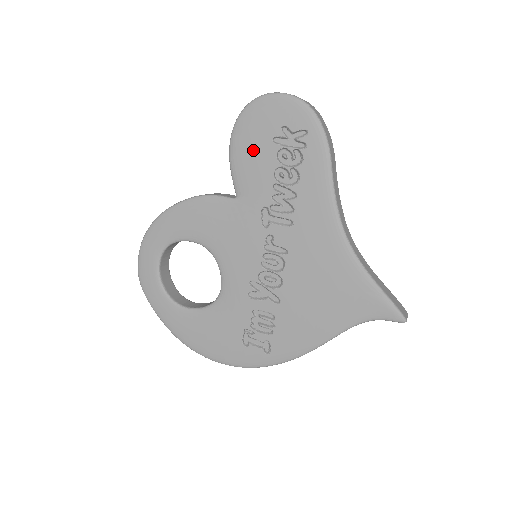
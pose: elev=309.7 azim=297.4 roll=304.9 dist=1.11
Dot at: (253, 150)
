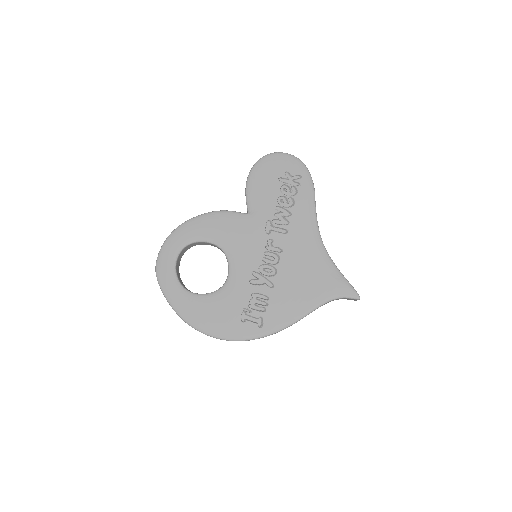
Dot at: (264, 184)
